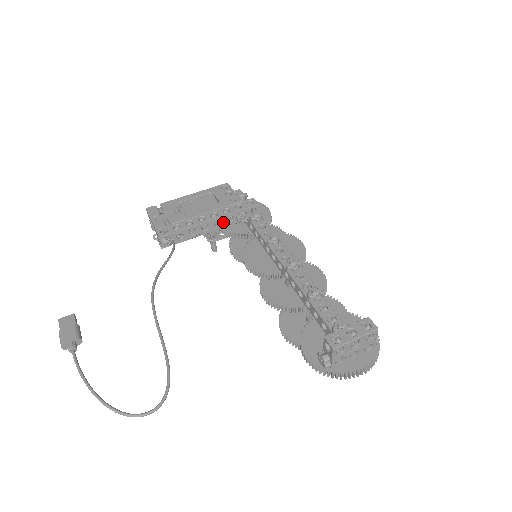
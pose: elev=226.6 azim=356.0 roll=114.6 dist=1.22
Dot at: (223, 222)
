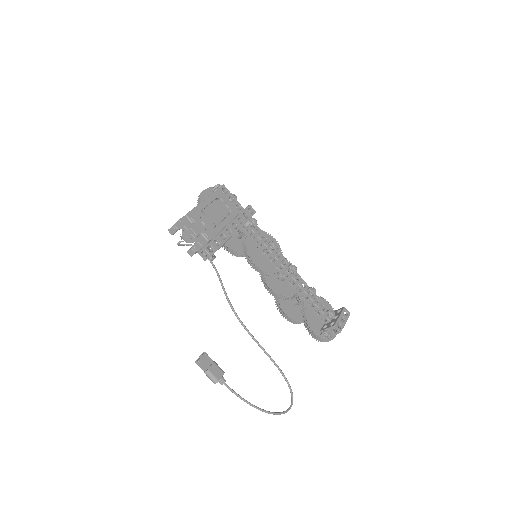
Dot at: occluded
